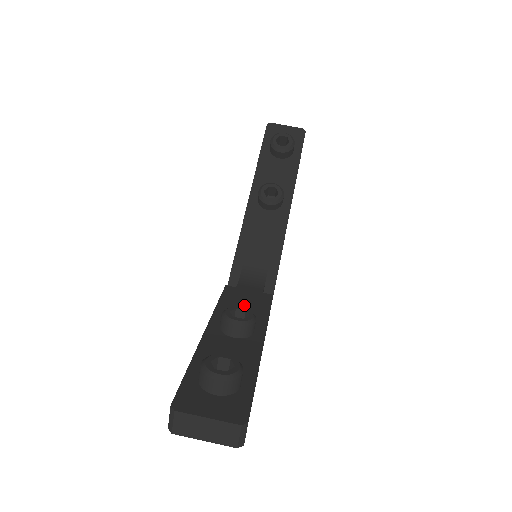
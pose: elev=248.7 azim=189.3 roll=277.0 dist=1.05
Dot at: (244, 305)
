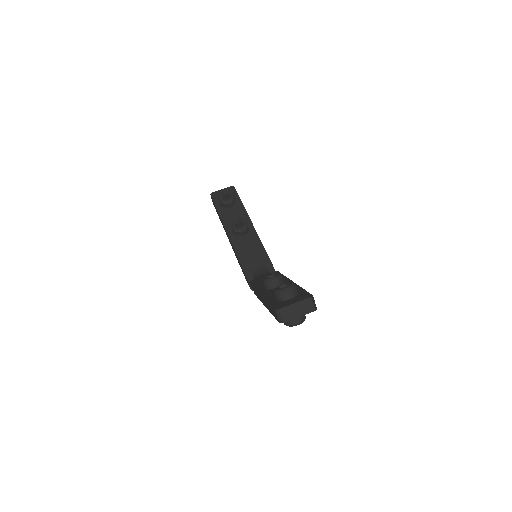
Dot at: occluded
